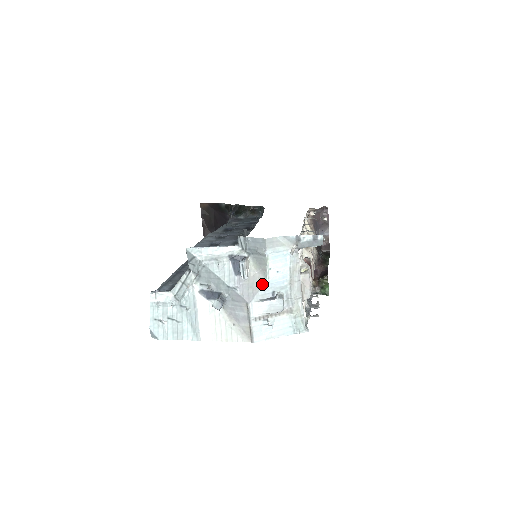
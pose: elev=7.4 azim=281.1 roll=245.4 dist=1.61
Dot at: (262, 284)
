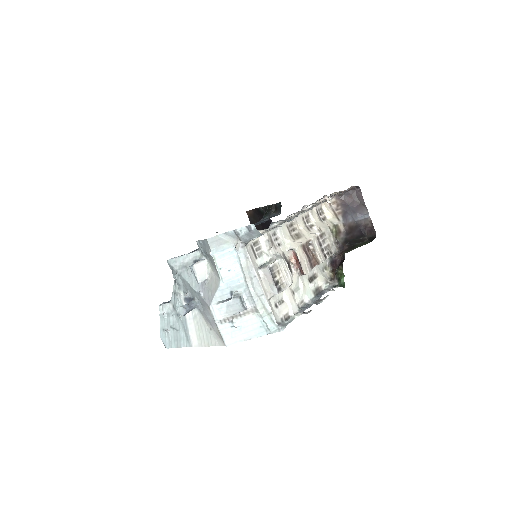
Dot at: (217, 285)
